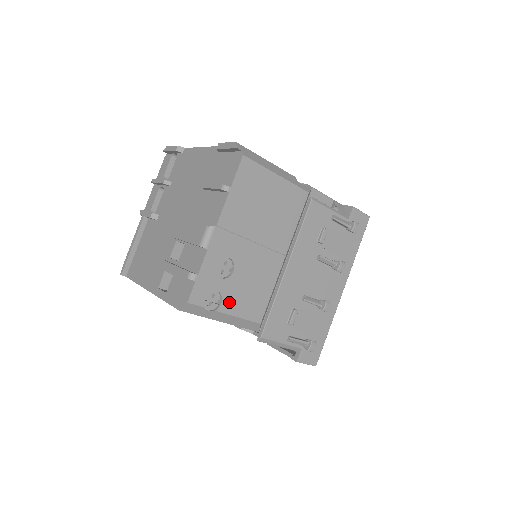
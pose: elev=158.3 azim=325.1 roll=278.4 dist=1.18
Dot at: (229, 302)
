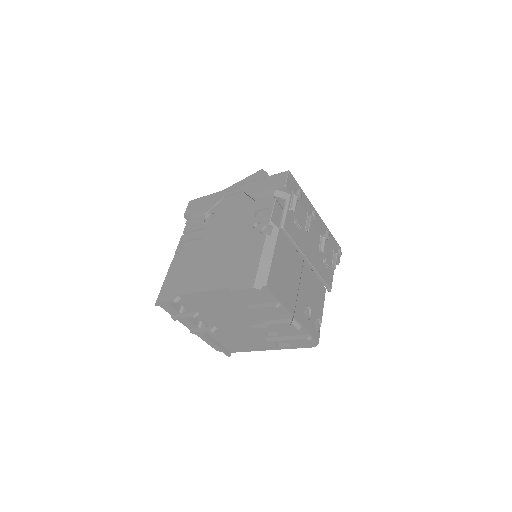
Dot at: (319, 312)
